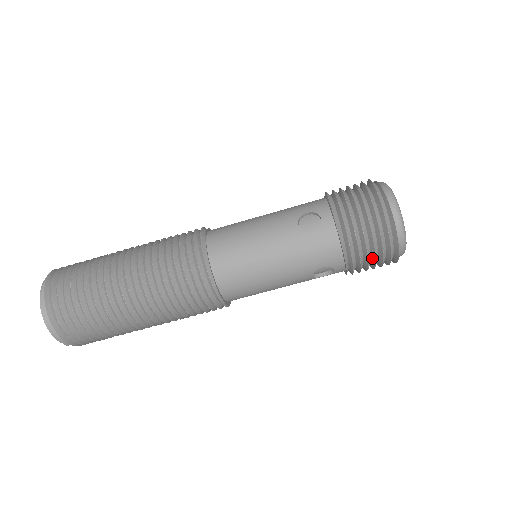
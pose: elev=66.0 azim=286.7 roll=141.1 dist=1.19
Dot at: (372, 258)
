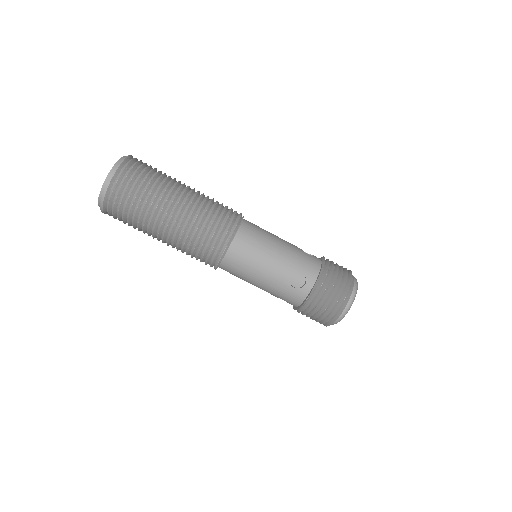
Dot at: (311, 316)
